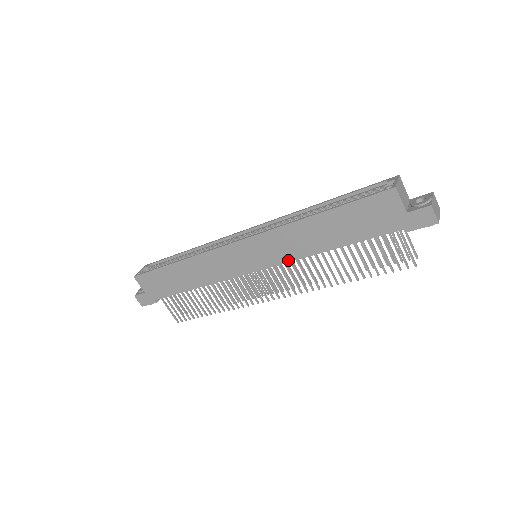
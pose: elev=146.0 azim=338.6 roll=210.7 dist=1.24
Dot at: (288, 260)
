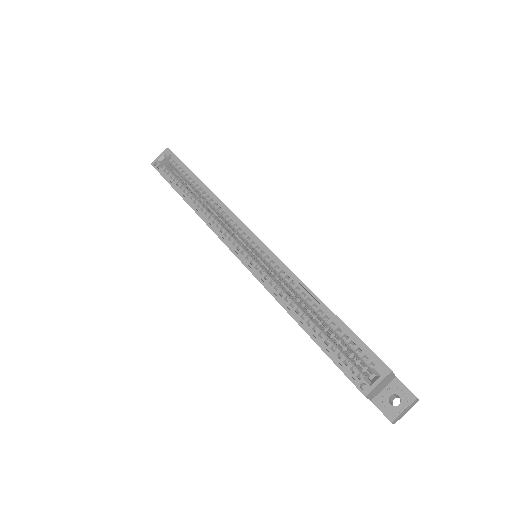
Dot at: occluded
